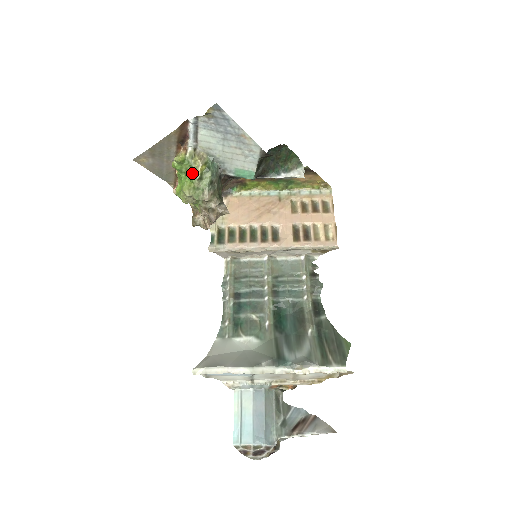
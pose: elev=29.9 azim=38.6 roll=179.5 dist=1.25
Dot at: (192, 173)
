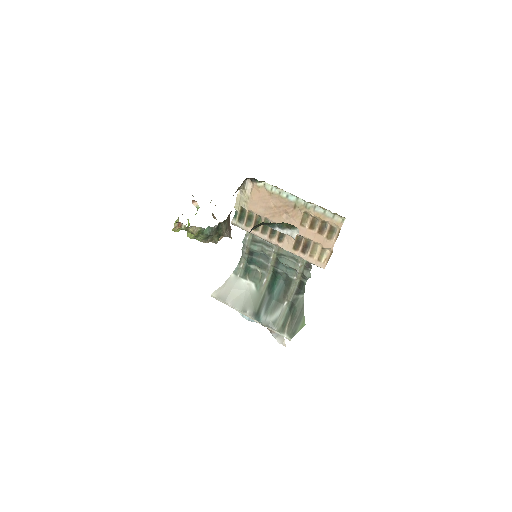
Dot at: occluded
